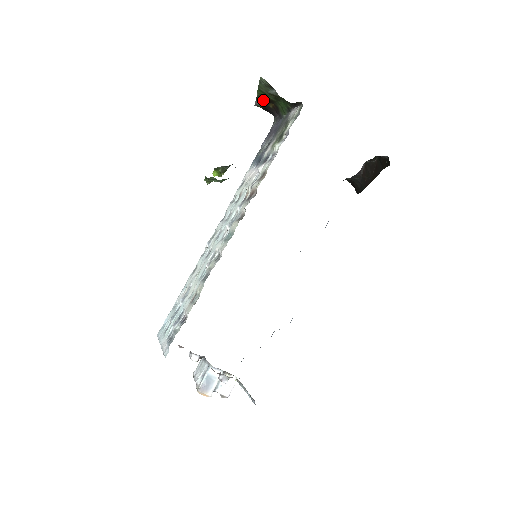
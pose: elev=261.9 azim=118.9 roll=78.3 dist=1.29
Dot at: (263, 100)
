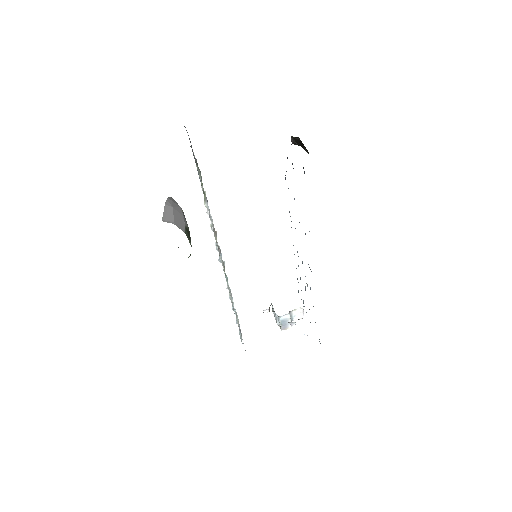
Dot at: occluded
